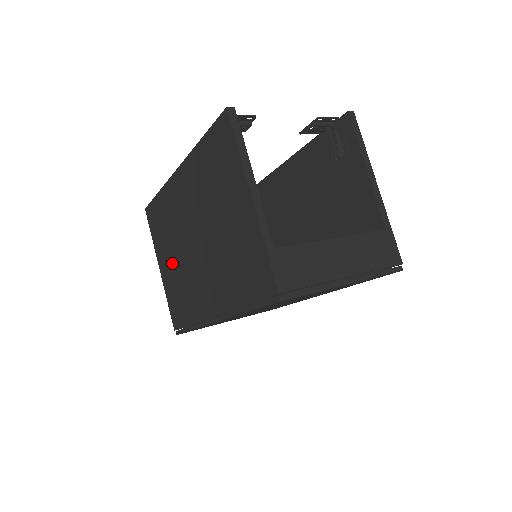
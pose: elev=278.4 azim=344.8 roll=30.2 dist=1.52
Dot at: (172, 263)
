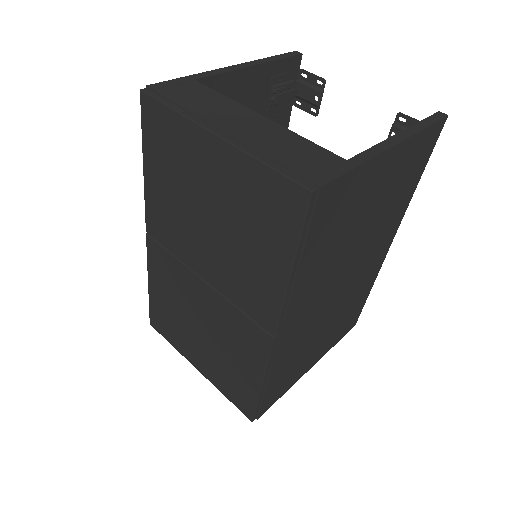
Dot at: occluded
